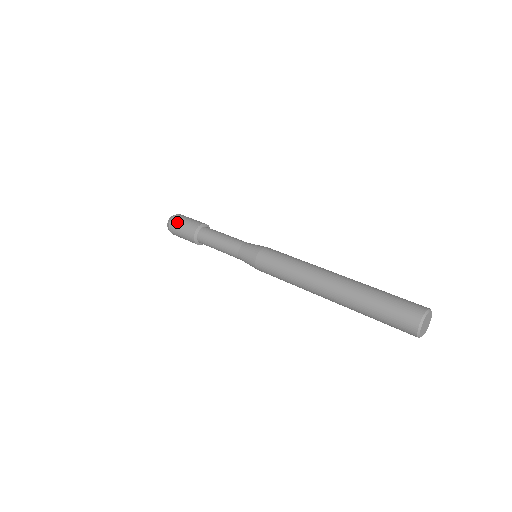
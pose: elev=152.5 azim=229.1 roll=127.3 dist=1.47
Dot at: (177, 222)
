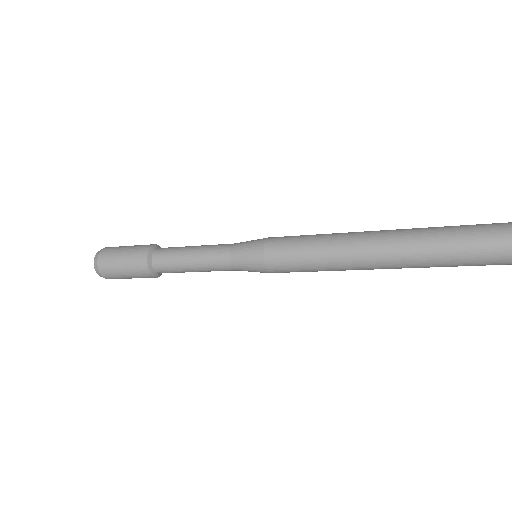
Dot at: (110, 260)
